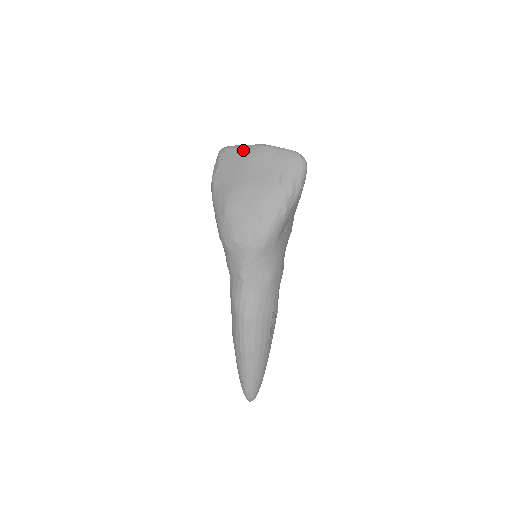
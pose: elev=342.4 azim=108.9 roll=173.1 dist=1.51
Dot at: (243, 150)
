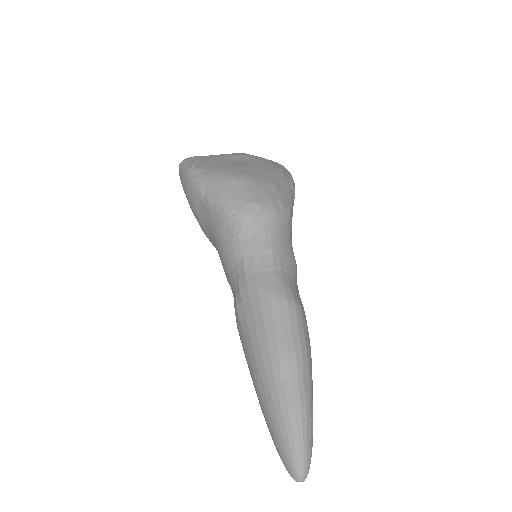
Dot at: occluded
